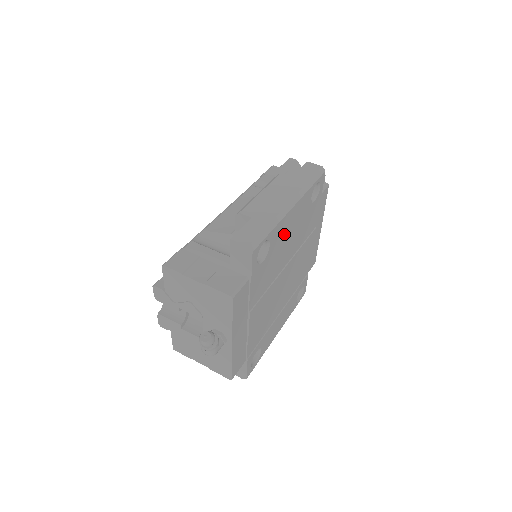
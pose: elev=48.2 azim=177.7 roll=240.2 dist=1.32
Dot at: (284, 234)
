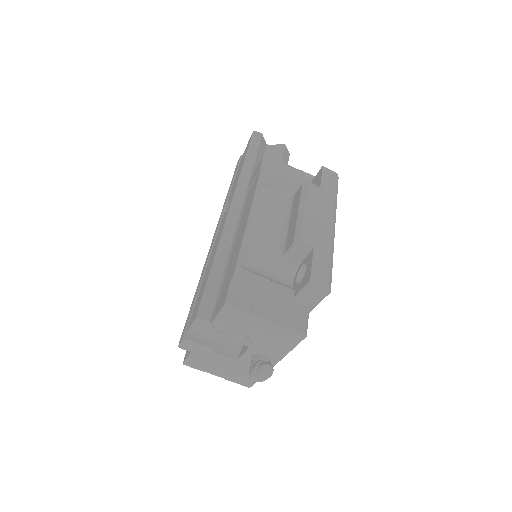
Dot at: occluded
